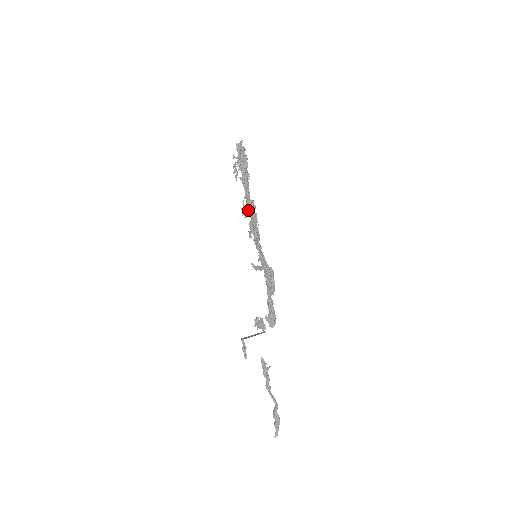
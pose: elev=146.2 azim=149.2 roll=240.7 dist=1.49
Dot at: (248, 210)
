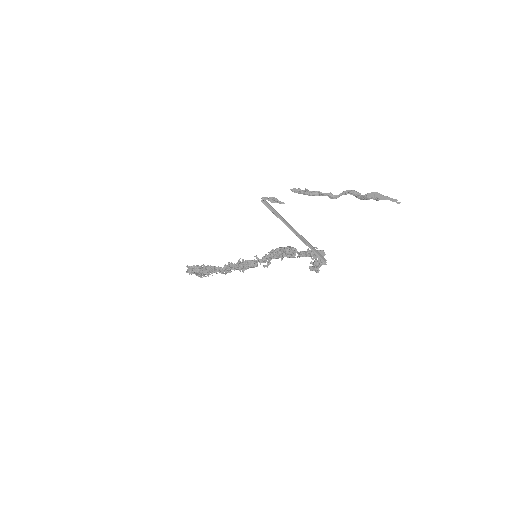
Dot at: (228, 268)
